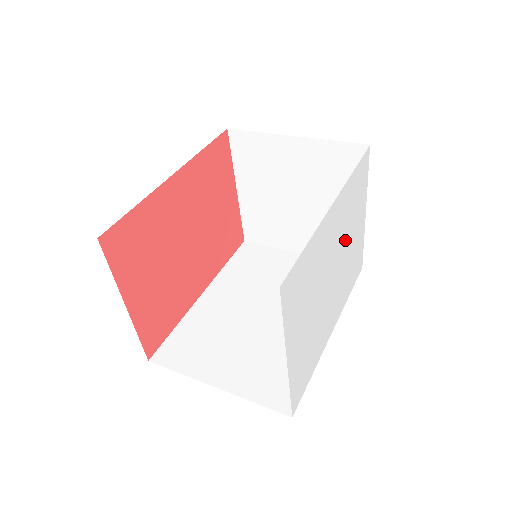
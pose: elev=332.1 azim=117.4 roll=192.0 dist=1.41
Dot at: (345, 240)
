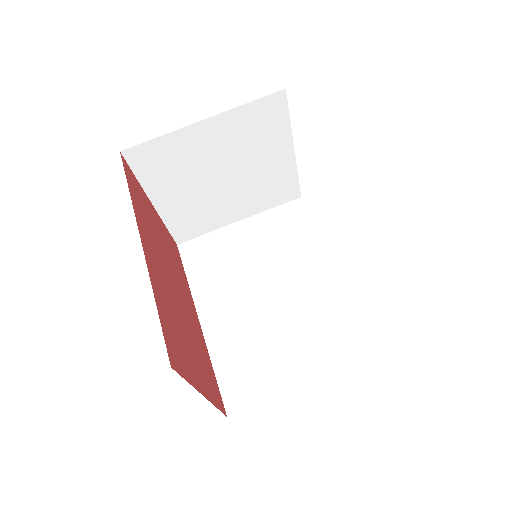
Dot at: occluded
